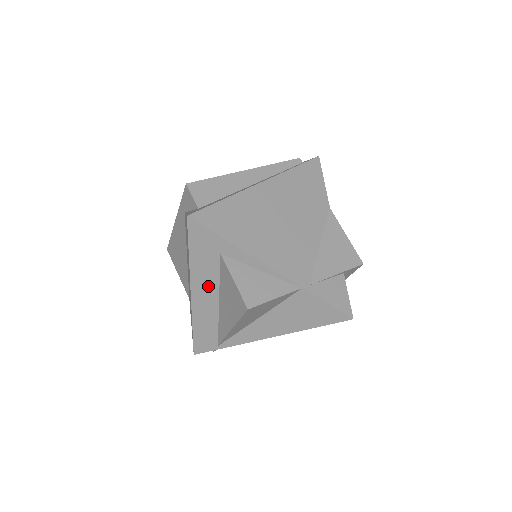
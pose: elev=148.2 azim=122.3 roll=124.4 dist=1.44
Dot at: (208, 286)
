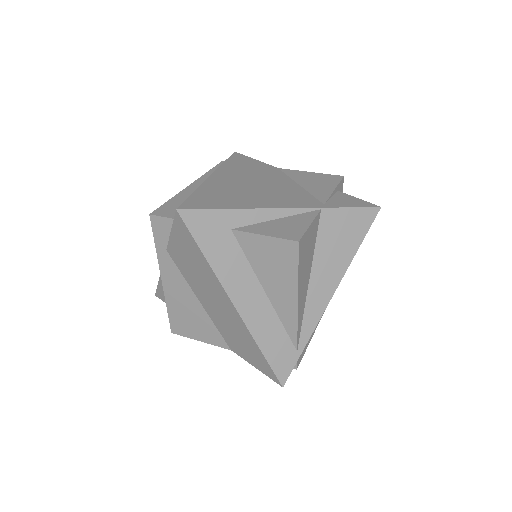
Dot at: (243, 280)
